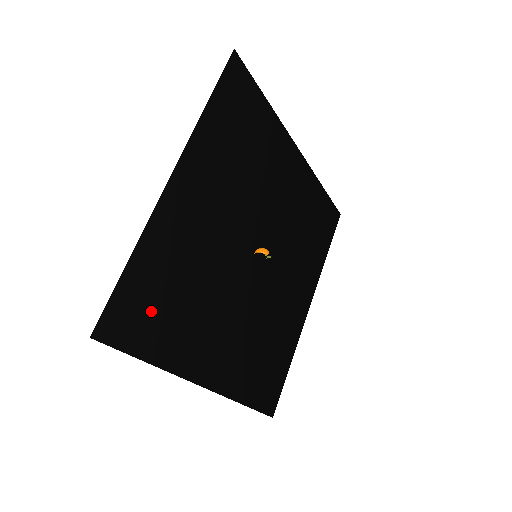
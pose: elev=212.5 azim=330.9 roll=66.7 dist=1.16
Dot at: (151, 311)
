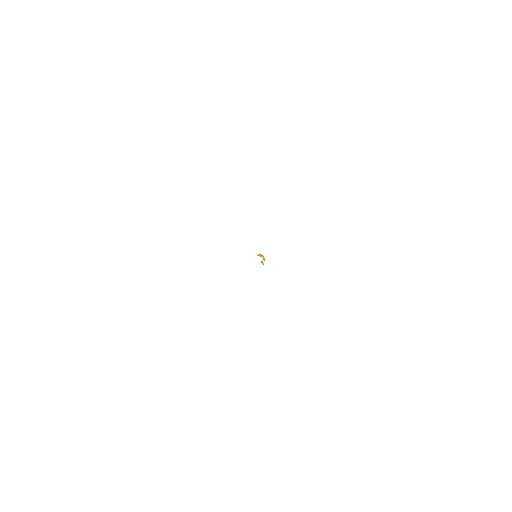
Dot at: occluded
